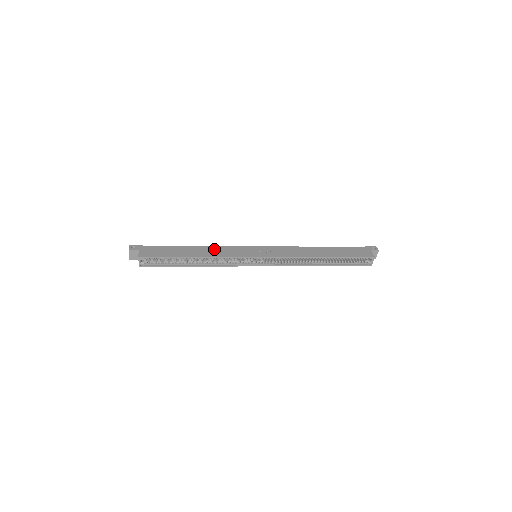
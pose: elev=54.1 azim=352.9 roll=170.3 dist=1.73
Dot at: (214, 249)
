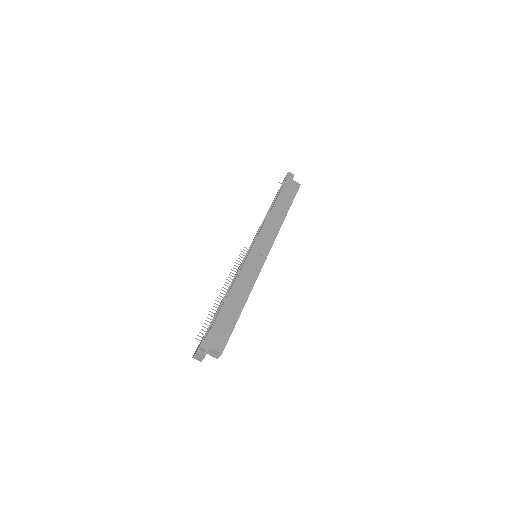
Dot at: (241, 282)
